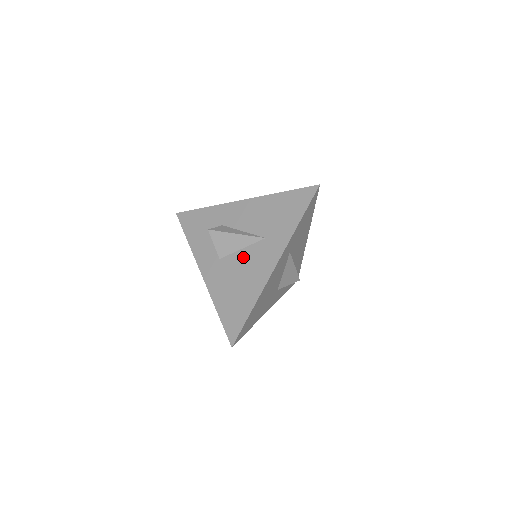
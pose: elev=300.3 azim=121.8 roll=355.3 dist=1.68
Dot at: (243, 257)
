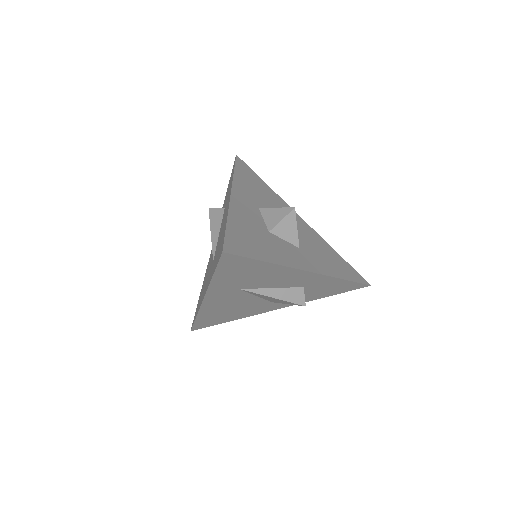
Dot at: occluded
